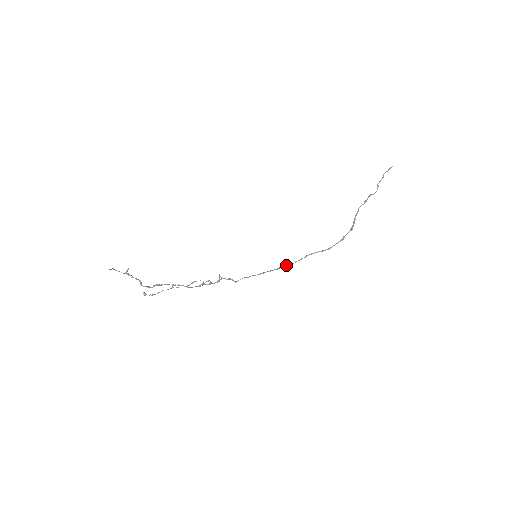
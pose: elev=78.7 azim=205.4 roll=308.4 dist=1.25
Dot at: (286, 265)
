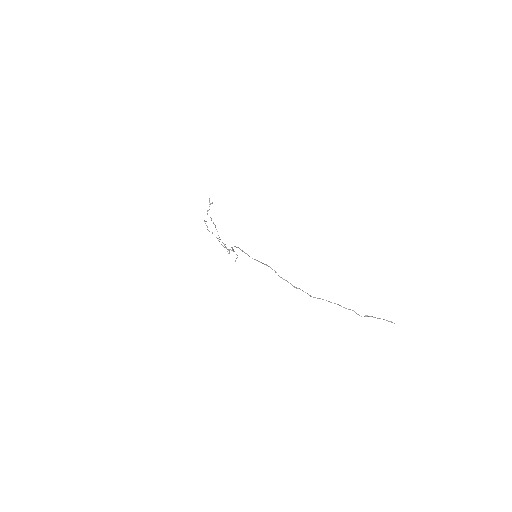
Dot at: (255, 259)
